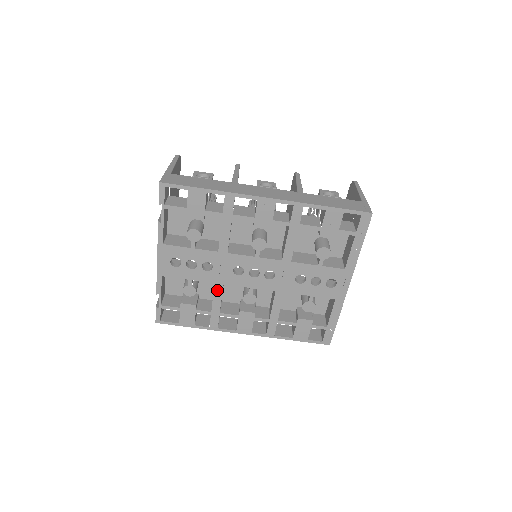
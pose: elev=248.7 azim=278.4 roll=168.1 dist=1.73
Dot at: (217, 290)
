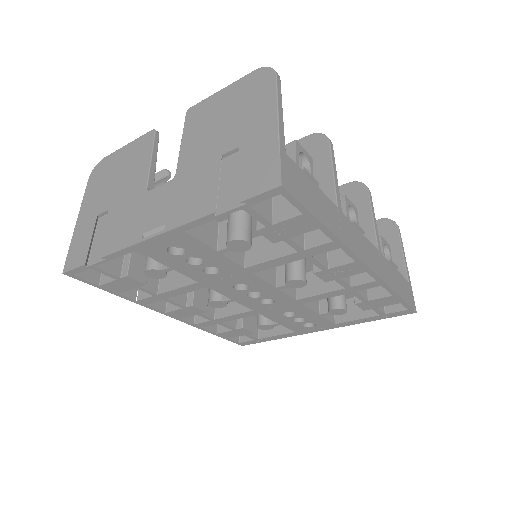
Dot at: (192, 287)
